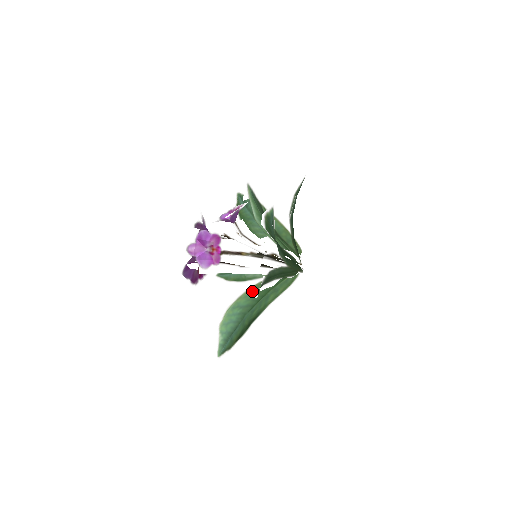
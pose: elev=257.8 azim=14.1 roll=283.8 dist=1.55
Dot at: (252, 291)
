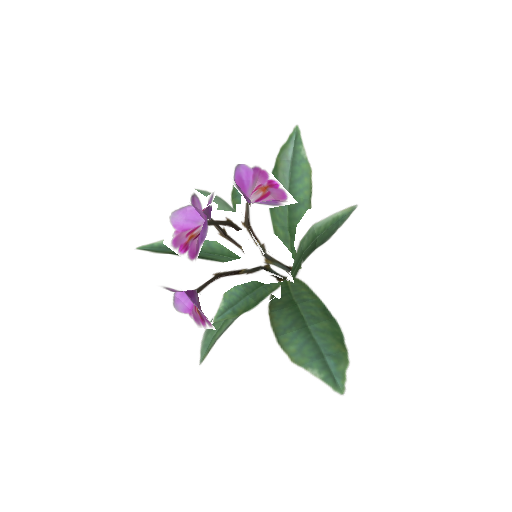
Dot at: (276, 311)
